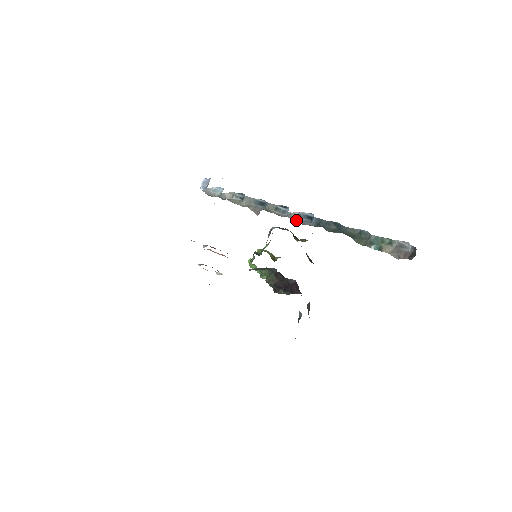
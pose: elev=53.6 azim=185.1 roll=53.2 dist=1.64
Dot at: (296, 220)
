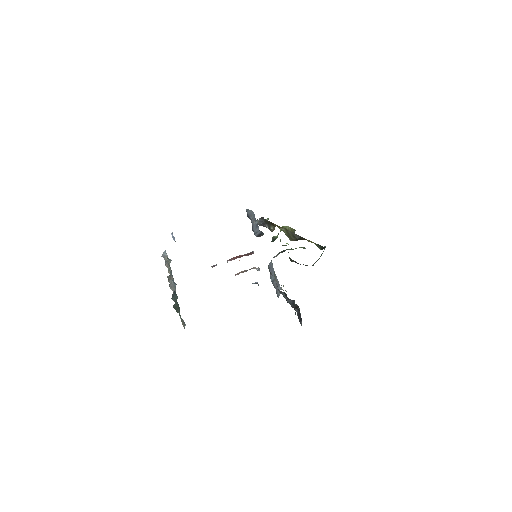
Dot at: (172, 287)
